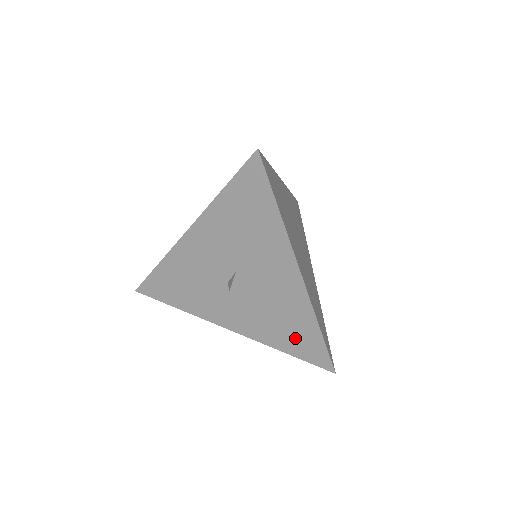
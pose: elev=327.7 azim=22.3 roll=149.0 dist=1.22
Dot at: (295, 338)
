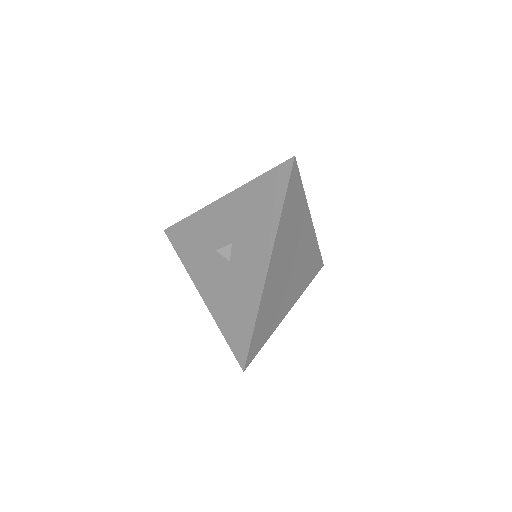
Dot at: (235, 322)
